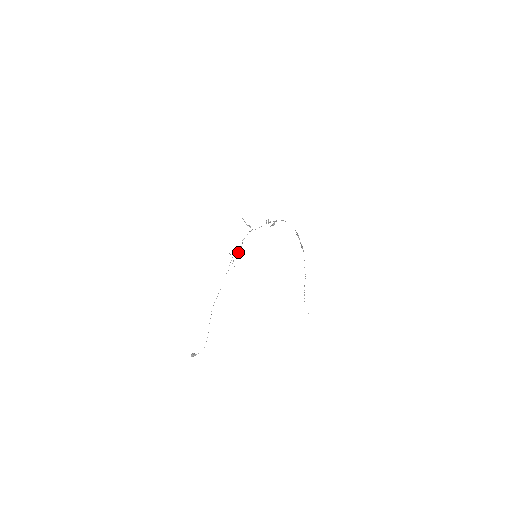
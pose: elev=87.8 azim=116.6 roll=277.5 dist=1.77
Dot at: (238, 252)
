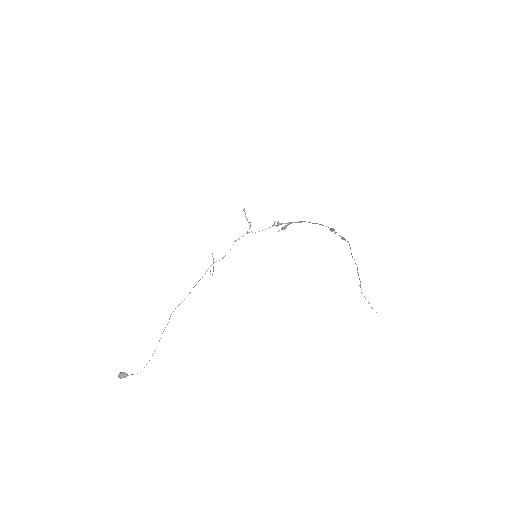
Dot at: (223, 257)
